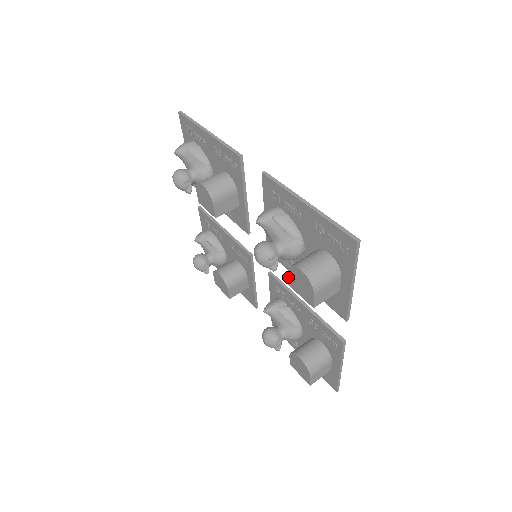
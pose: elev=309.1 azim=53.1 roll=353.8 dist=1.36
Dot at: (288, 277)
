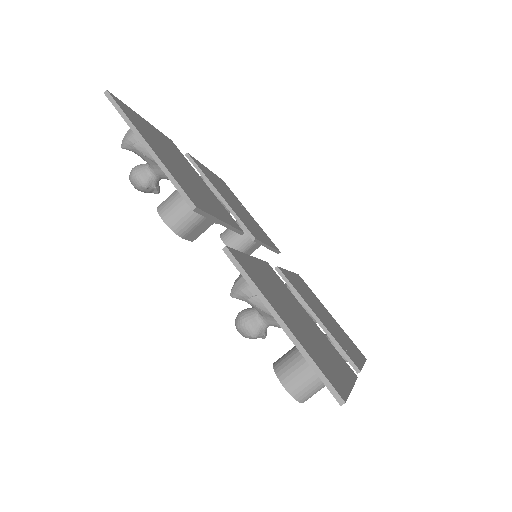
Dot at: occluded
